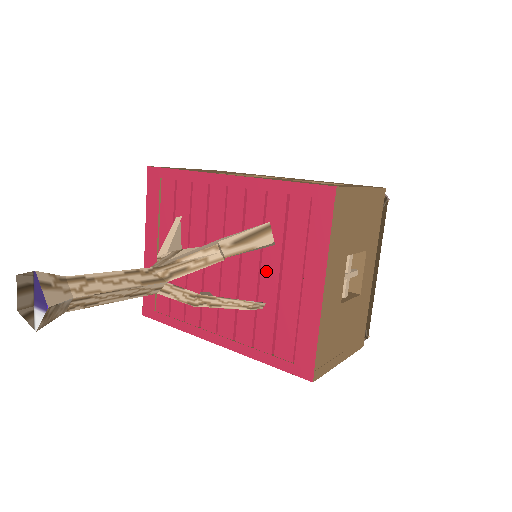
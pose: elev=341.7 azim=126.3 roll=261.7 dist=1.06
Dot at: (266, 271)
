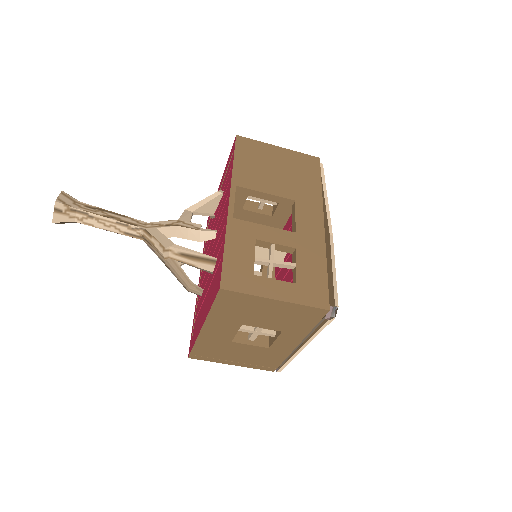
Dot at: (208, 281)
